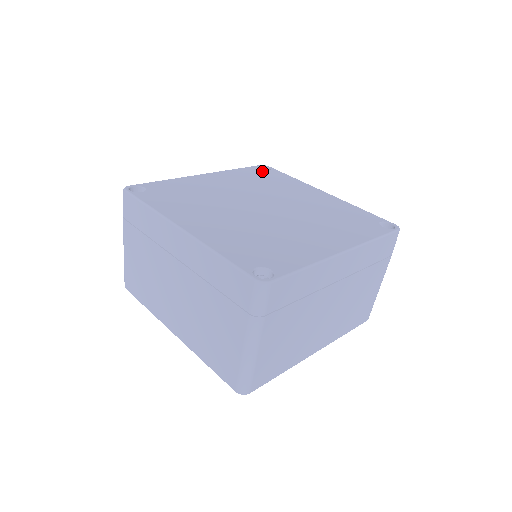
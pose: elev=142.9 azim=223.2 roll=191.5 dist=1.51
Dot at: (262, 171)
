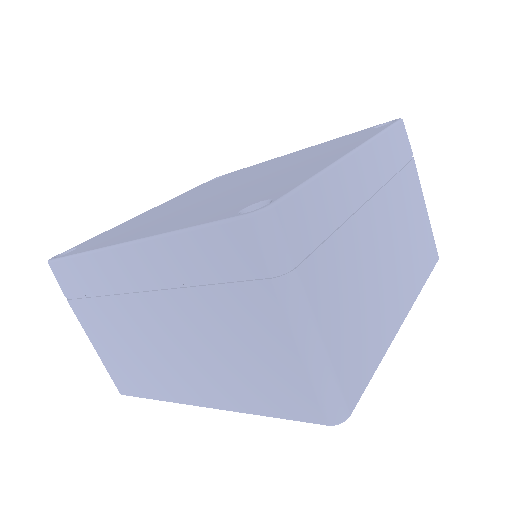
Dot at: (214, 180)
